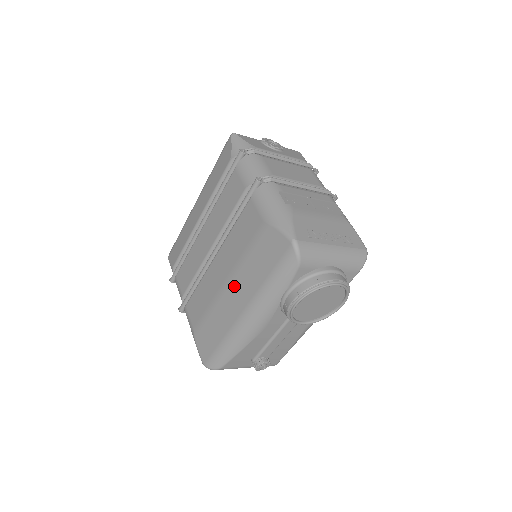
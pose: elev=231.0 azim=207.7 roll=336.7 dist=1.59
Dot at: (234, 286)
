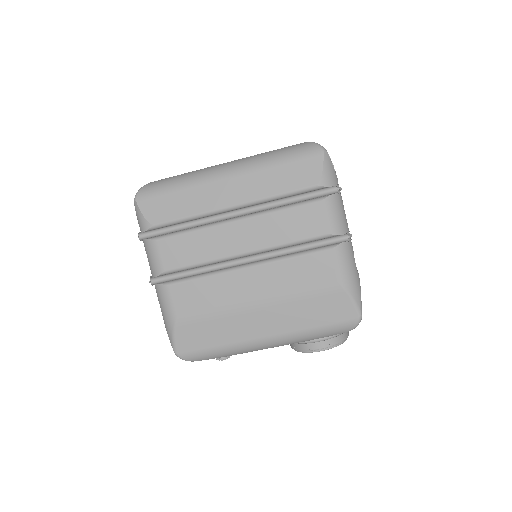
Dot at: (267, 313)
